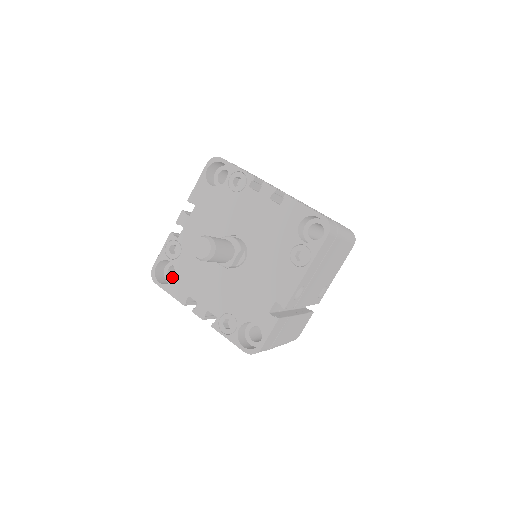
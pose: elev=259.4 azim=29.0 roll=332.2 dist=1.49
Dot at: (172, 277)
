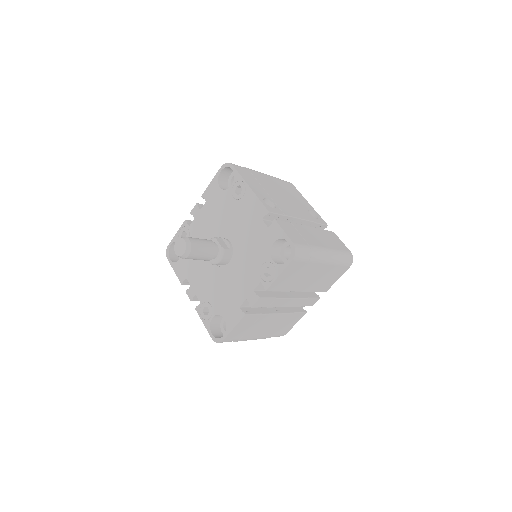
Dot at: occluded
